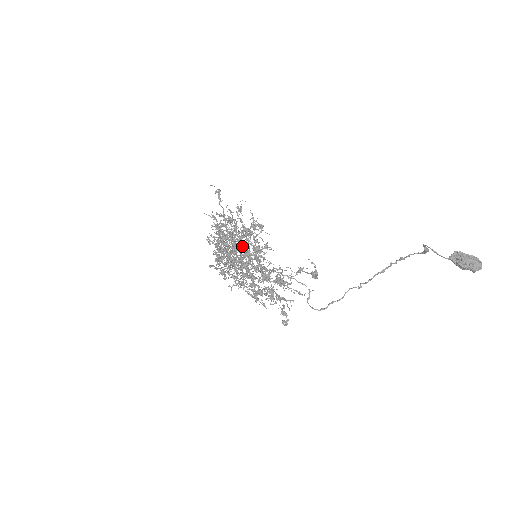
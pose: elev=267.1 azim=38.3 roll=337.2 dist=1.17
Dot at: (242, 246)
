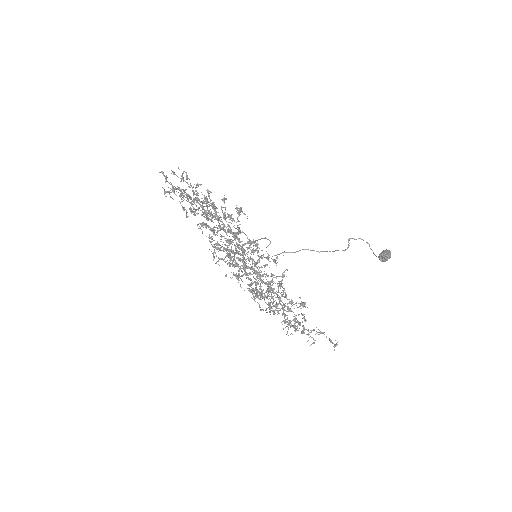
Dot at: (269, 289)
